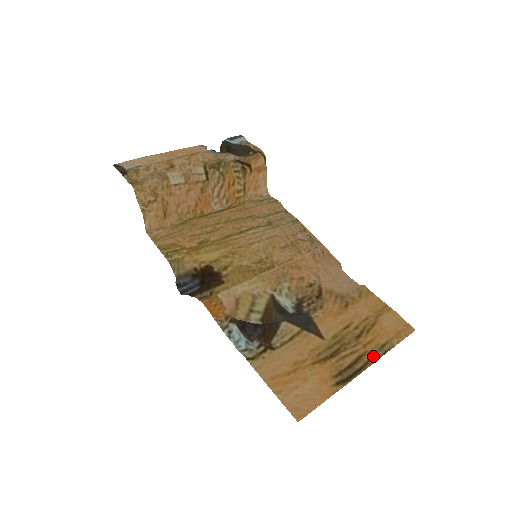
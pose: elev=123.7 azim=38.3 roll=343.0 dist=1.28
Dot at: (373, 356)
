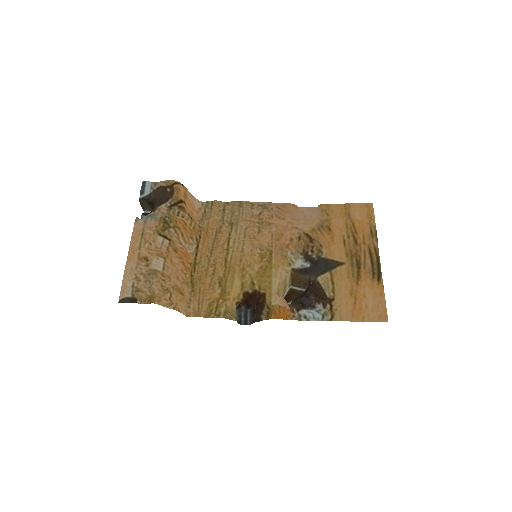
Dot at: (374, 244)
